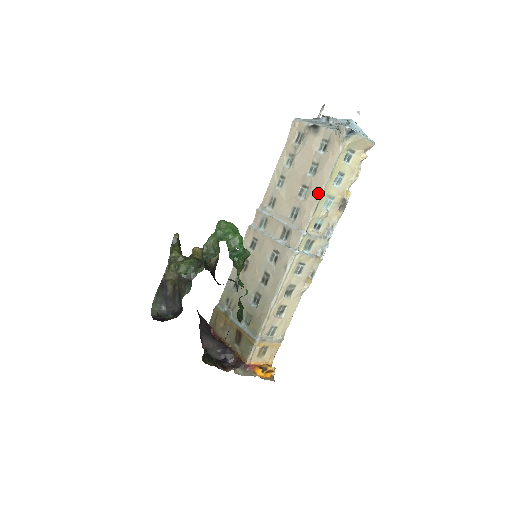
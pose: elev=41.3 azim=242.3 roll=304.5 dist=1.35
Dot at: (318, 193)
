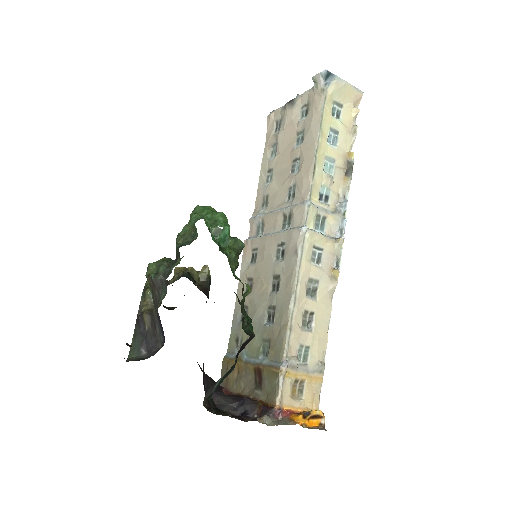
Dot at: (311, 154)
